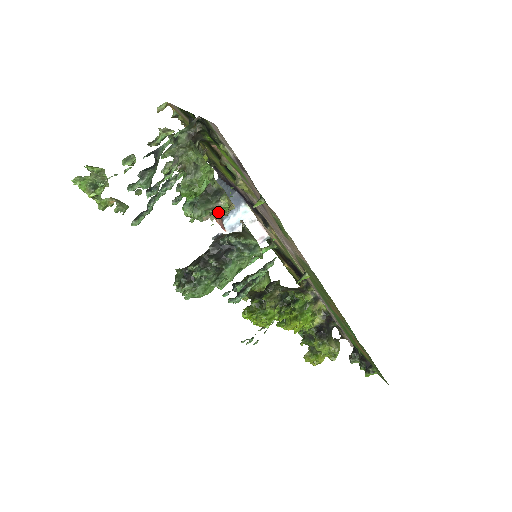
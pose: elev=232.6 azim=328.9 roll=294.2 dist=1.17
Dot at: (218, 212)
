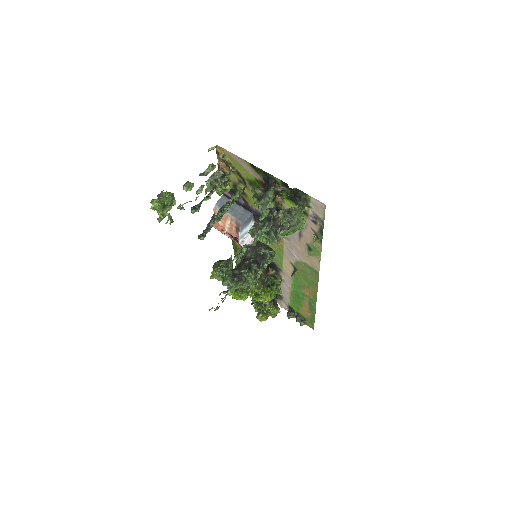
Dot at: (279, 240)
